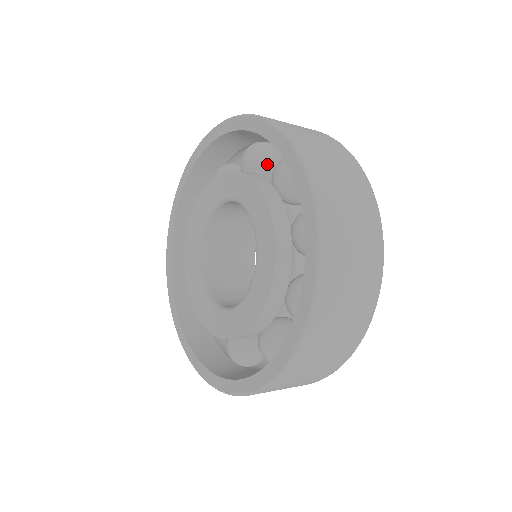
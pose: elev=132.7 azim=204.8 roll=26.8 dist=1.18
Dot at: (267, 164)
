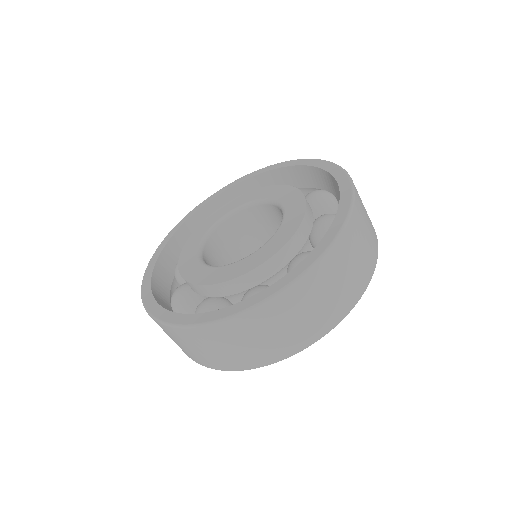
Dot at: (323, 209)
